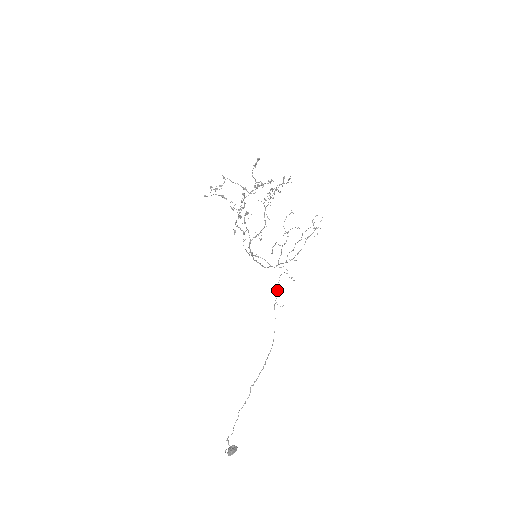
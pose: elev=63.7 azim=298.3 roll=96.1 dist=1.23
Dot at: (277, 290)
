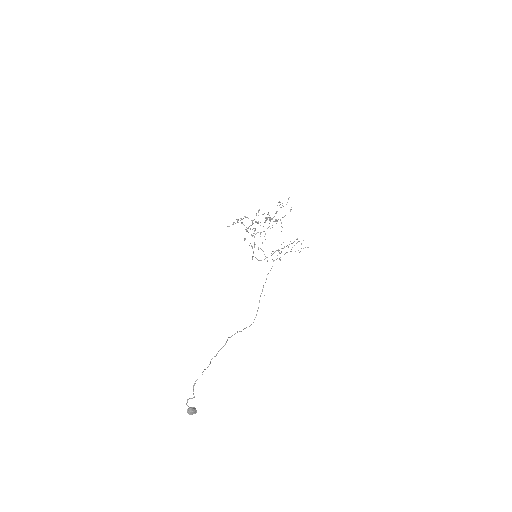
Dot at: (266, 278)
